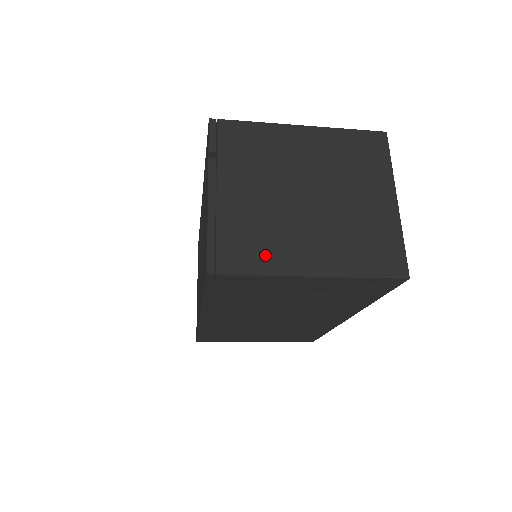
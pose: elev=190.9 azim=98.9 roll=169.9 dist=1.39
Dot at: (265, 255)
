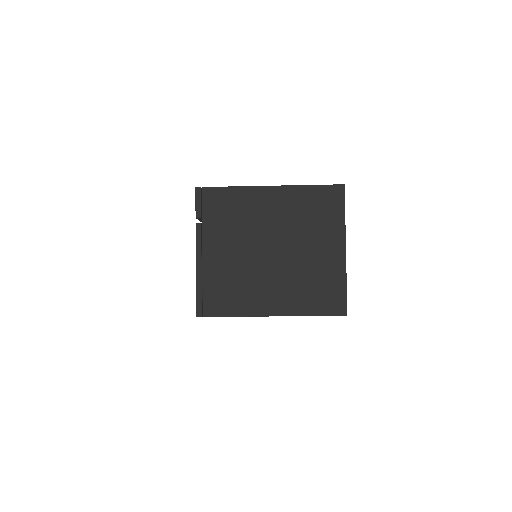
Dot at: (237, 301)
